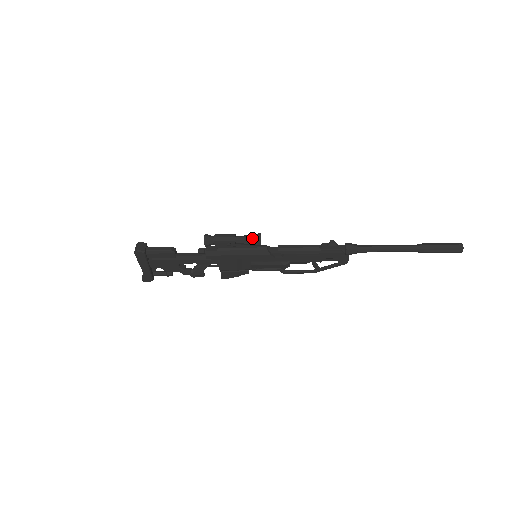
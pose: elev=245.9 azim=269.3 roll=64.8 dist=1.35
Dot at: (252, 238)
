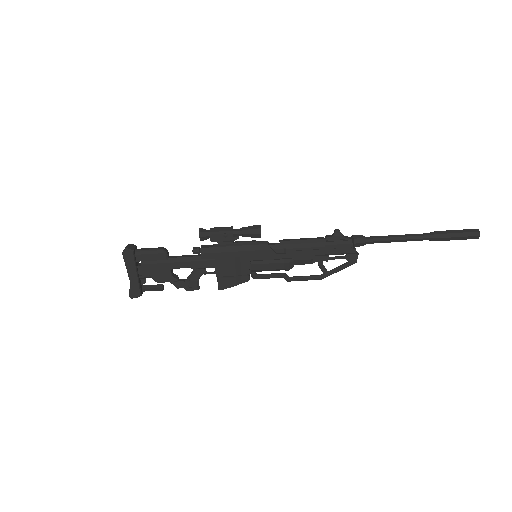
Dot at: (251, 227)
